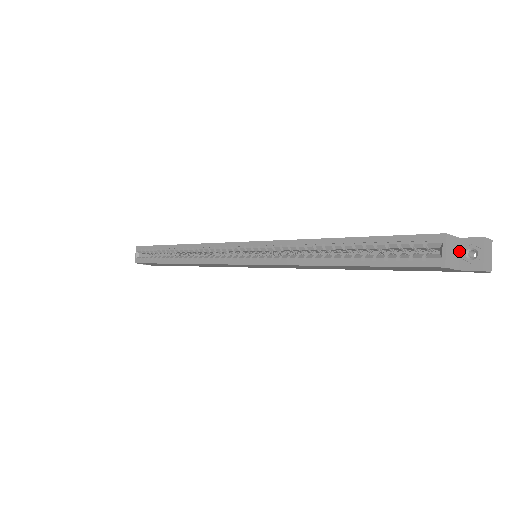
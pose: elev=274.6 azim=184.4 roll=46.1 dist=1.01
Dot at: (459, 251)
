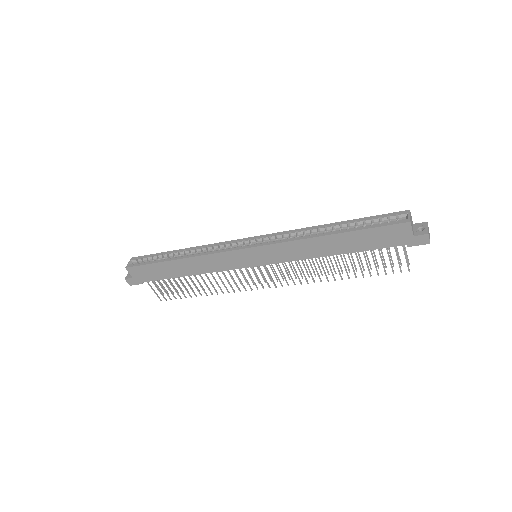
Dot at: (413, 229)
